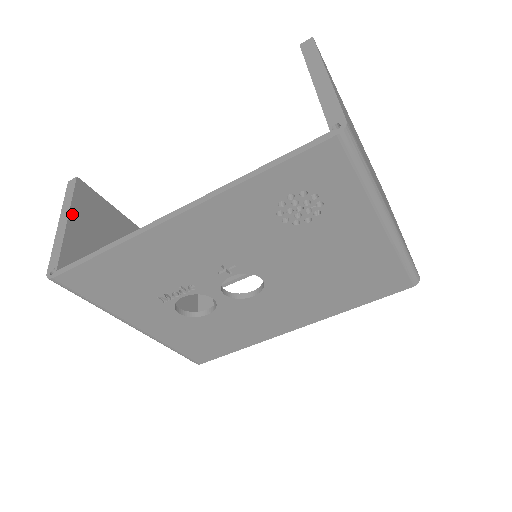
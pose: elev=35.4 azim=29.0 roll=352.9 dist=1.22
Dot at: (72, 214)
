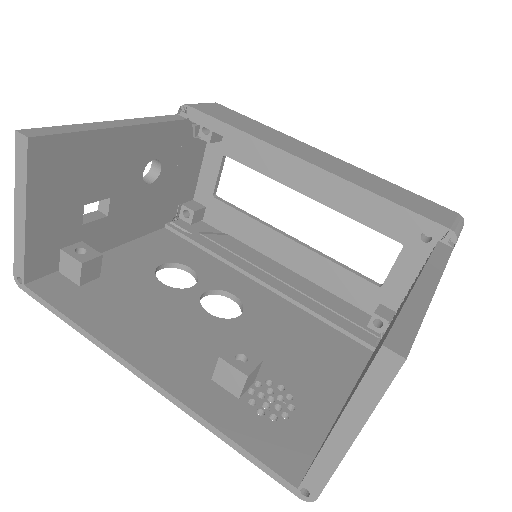
Dot at: (30, 205)
